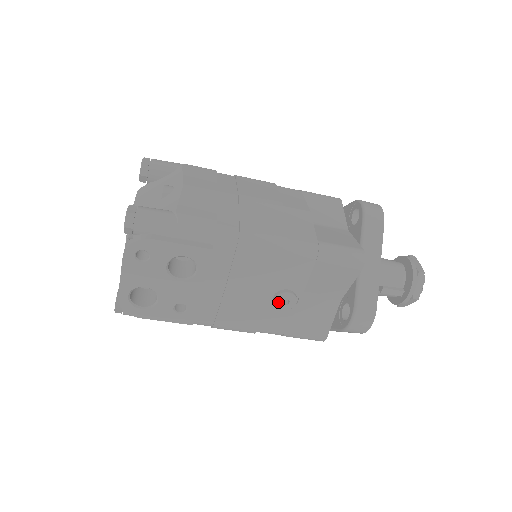
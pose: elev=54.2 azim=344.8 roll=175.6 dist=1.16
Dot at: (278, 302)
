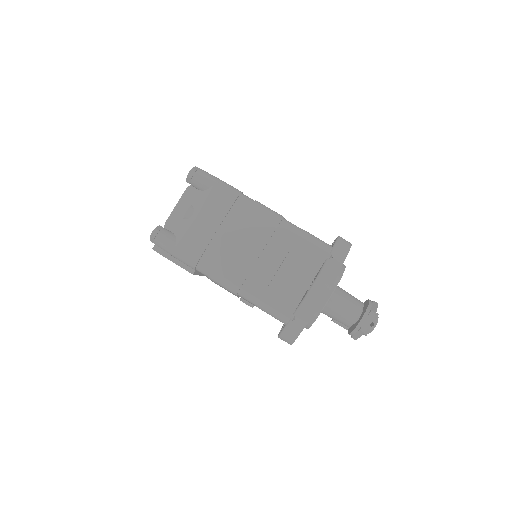
Dot at: occluded
